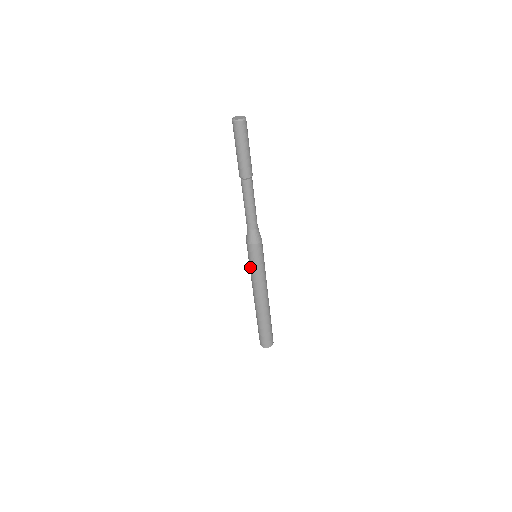
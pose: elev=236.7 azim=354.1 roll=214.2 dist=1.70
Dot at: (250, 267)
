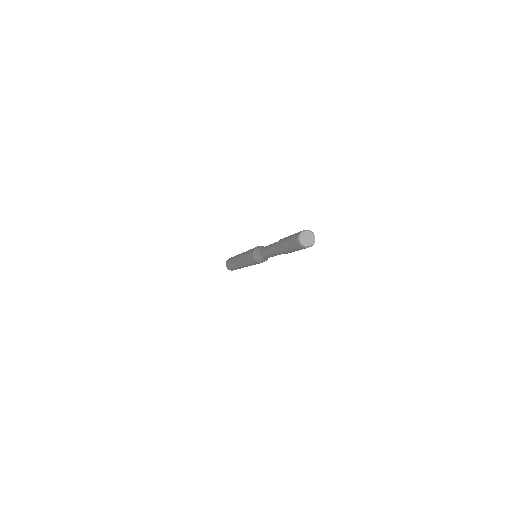
Dot at: occluded
